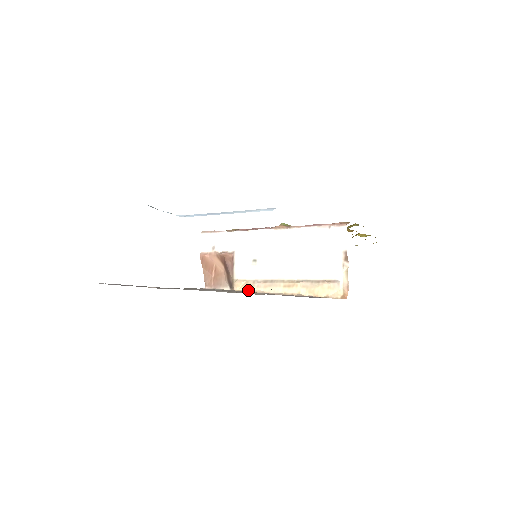
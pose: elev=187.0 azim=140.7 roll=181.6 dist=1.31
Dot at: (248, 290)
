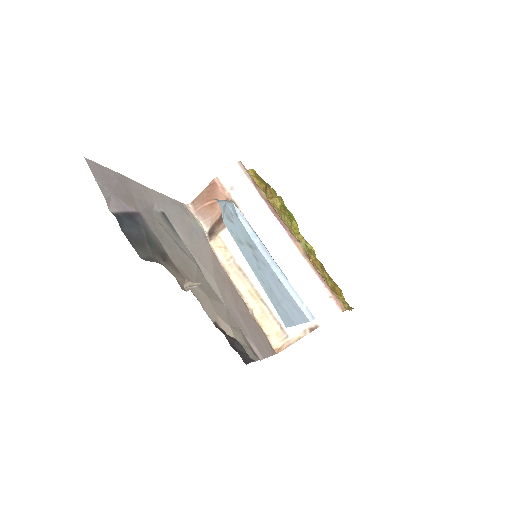
Dot at: (220, 258)
